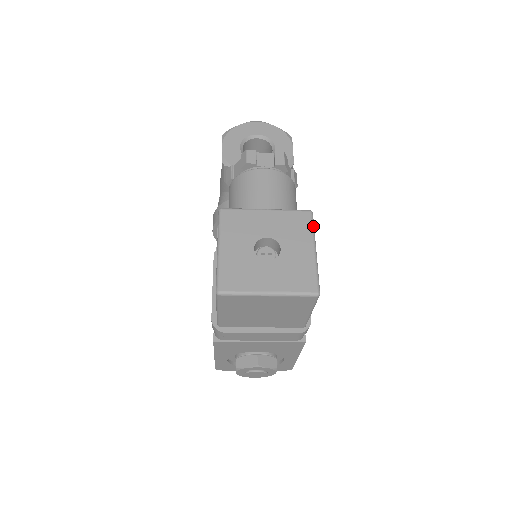
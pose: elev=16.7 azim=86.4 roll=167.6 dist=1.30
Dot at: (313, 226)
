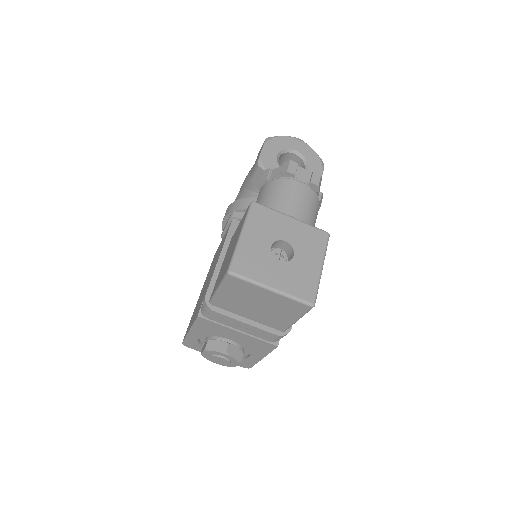
Dot at: occluded
